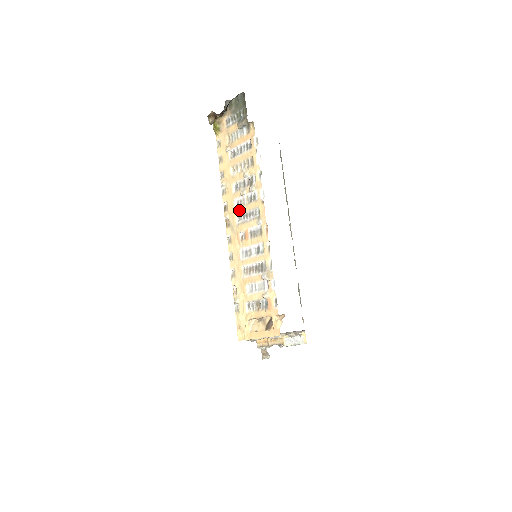
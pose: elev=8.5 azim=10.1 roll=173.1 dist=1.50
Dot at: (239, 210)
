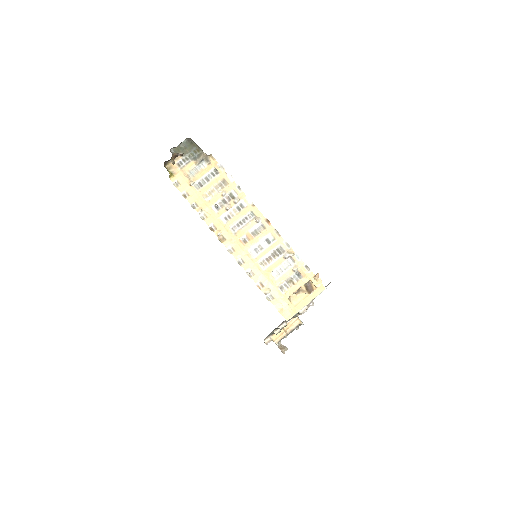
Dot at: (231, 222)
